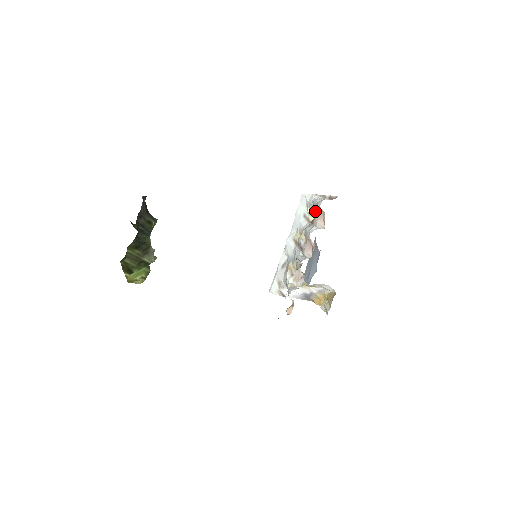
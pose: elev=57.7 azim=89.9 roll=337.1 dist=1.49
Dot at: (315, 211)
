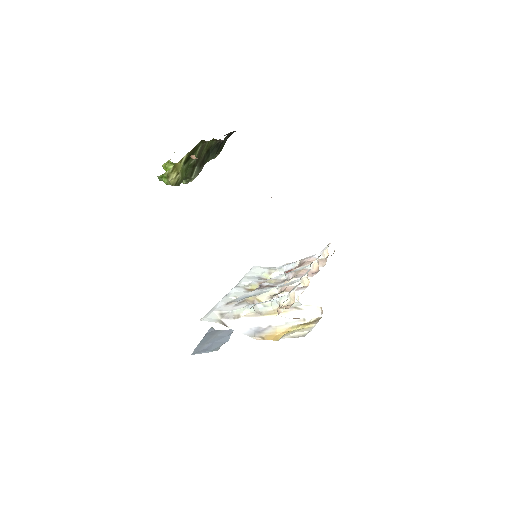
Dot at: (307, 259)
